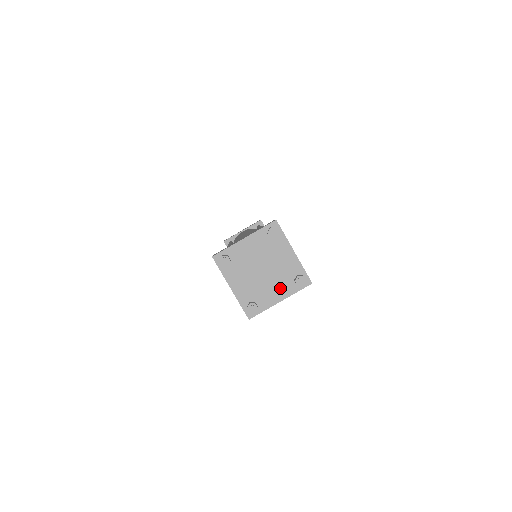
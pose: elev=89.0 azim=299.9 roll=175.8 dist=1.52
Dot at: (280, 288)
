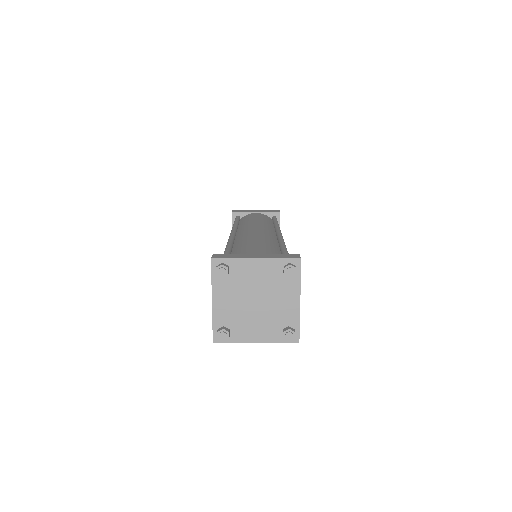
Dot at: (264, 329)
